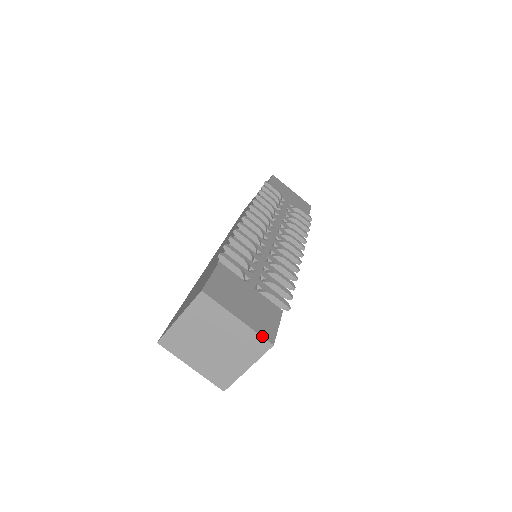
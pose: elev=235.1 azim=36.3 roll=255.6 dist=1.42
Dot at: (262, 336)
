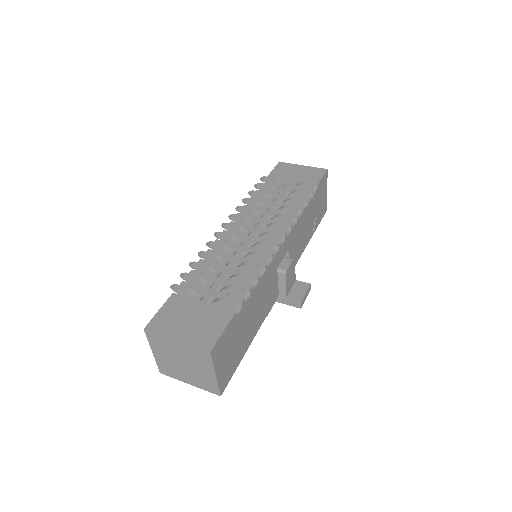
Dot at: (199, 348)
